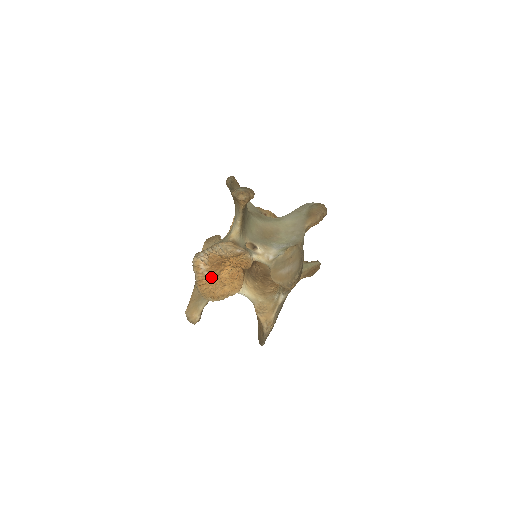
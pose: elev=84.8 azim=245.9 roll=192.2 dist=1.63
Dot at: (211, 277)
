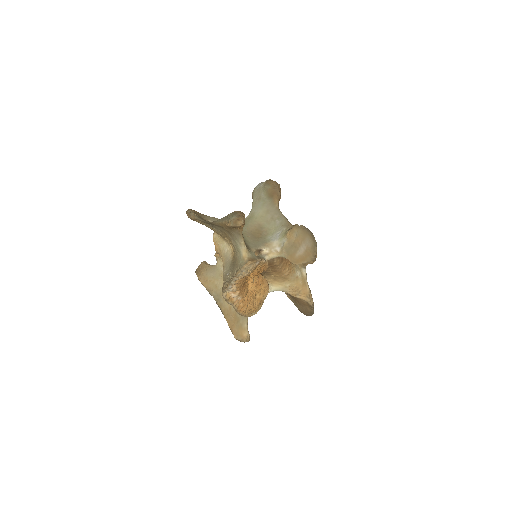
Dot at: (244, 298)
